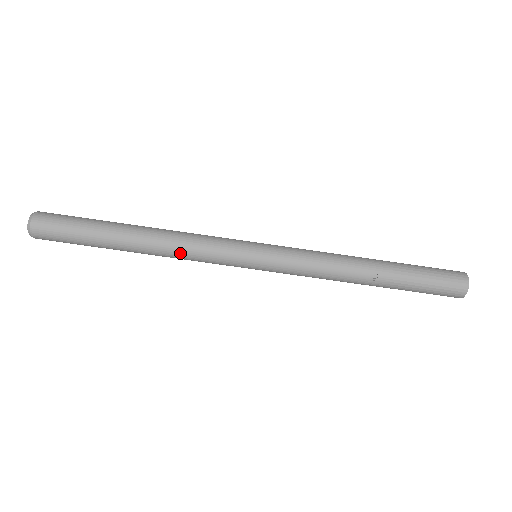
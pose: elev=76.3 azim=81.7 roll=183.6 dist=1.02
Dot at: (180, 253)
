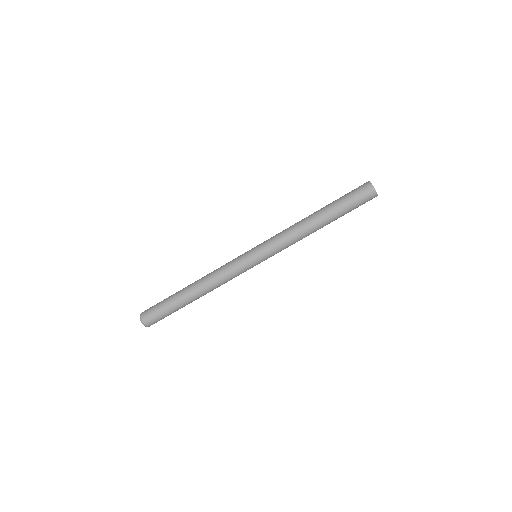
Dot at: (215, 279)
